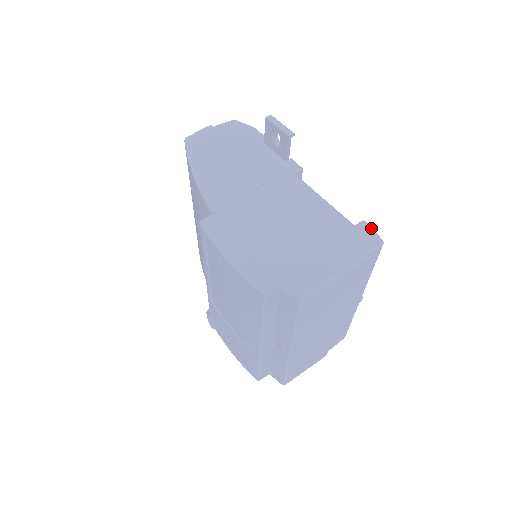
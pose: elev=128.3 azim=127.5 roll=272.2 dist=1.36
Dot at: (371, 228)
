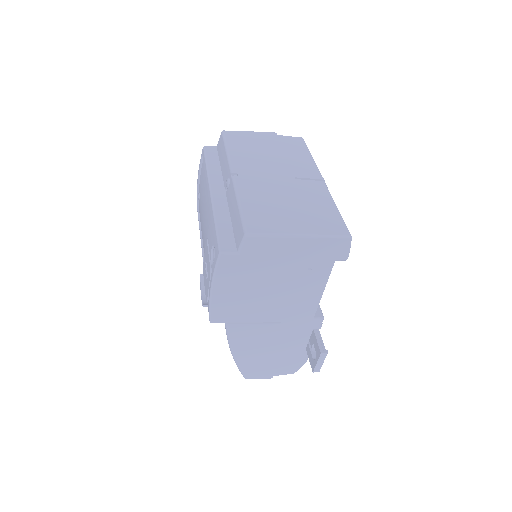
Dot at: occluded
